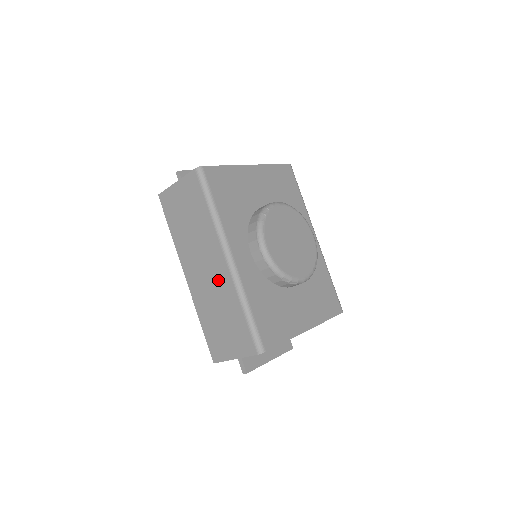
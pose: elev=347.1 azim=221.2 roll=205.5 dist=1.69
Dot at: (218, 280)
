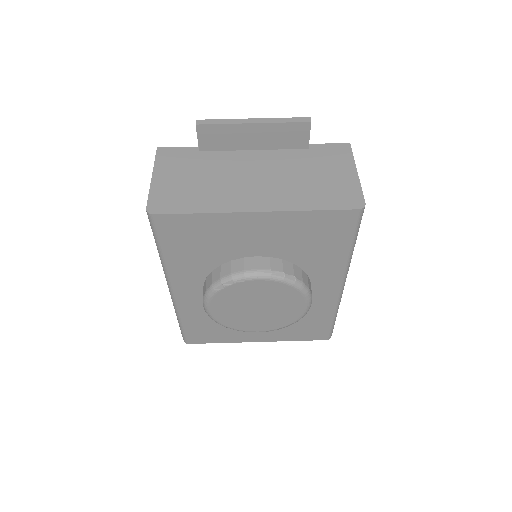
Dot at: occluded
